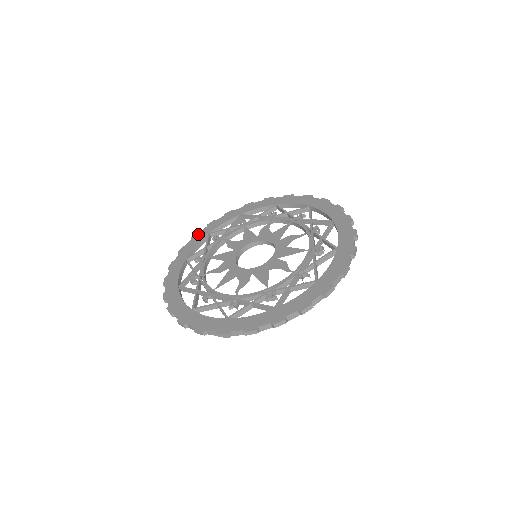
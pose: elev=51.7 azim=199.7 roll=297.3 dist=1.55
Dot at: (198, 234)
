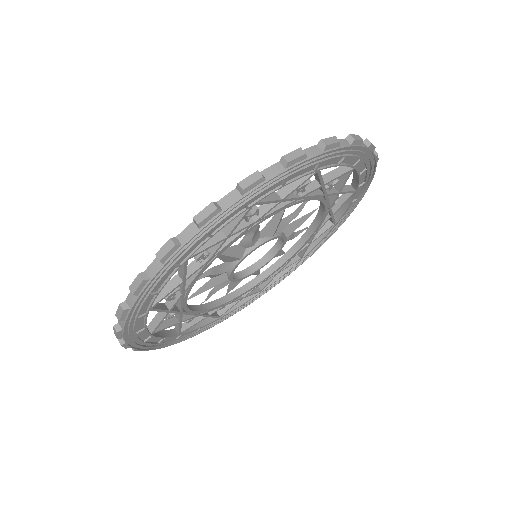
Dot at: occluded
